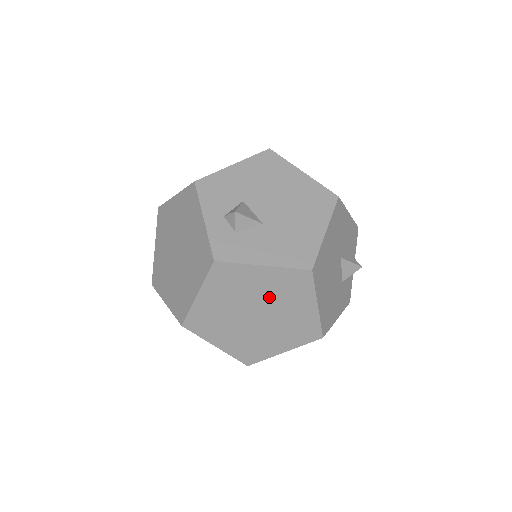
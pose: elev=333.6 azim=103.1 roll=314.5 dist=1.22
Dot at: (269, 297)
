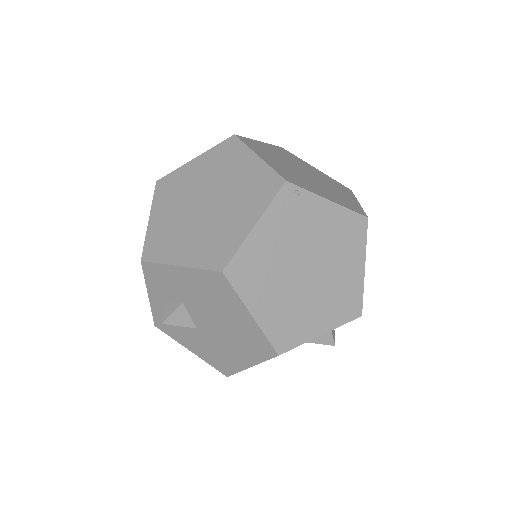
Dot at: occluded
